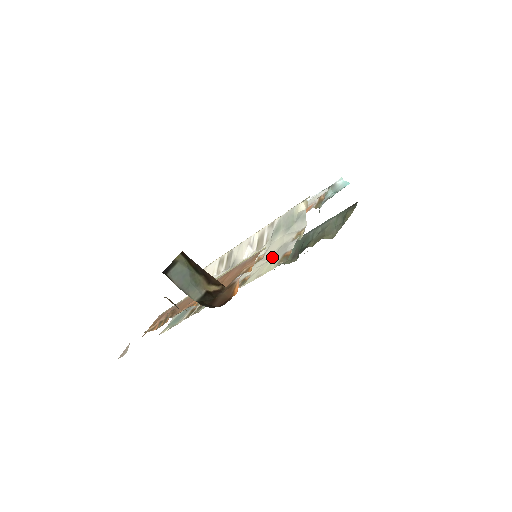
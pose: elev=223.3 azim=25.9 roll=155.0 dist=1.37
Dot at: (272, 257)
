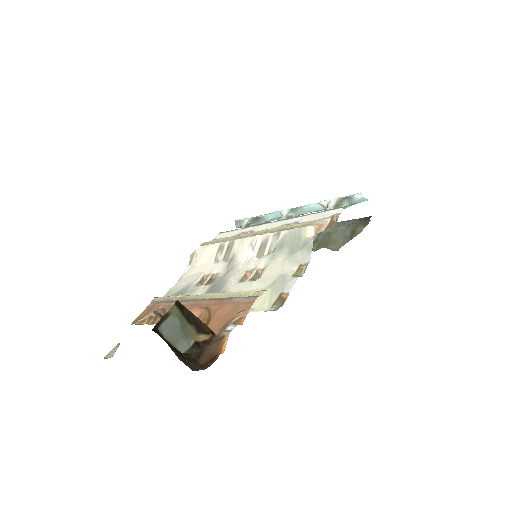
Dot at: (269, 287)
